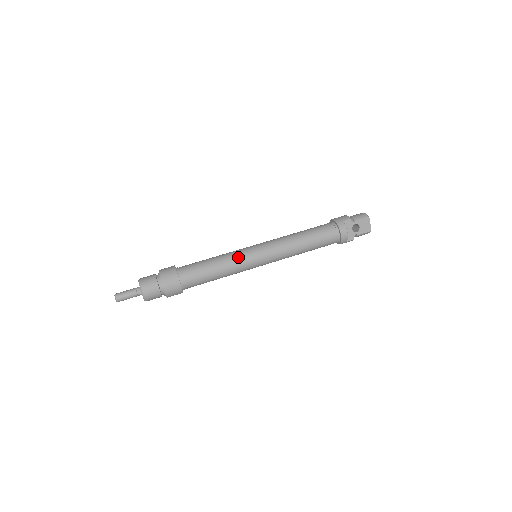
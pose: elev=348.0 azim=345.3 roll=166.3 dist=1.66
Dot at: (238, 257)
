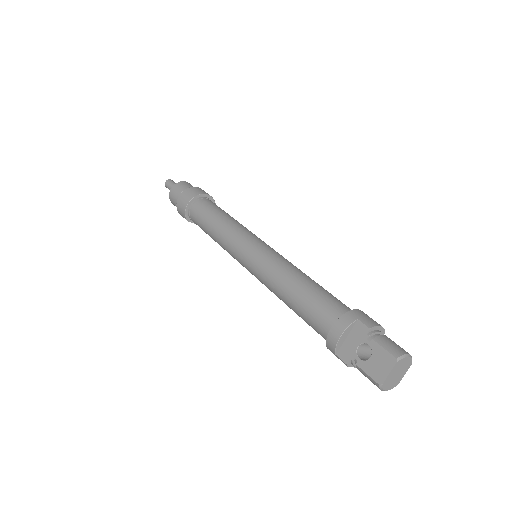
Dot at: (236, 232)
